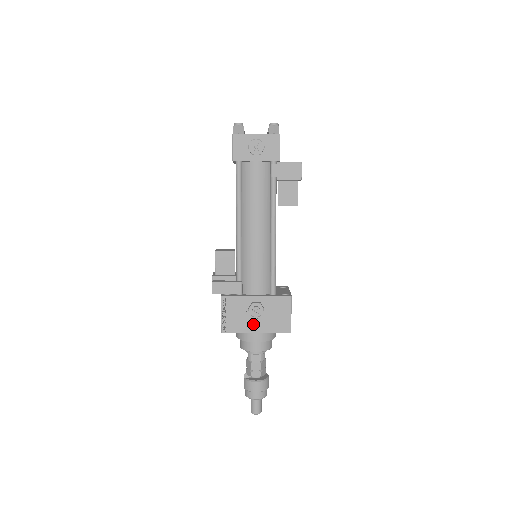
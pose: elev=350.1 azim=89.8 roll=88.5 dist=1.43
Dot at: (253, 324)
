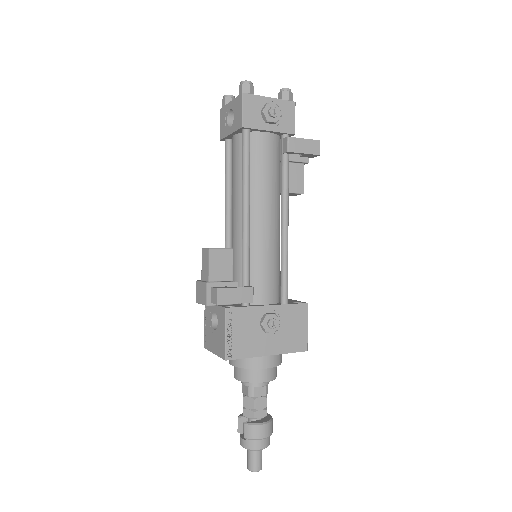
Dot at: (265, 344)
